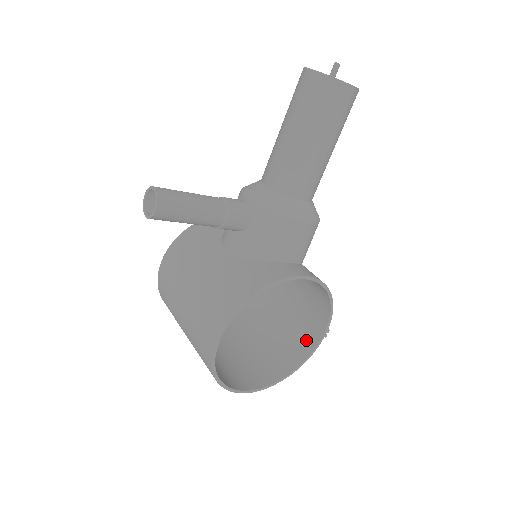
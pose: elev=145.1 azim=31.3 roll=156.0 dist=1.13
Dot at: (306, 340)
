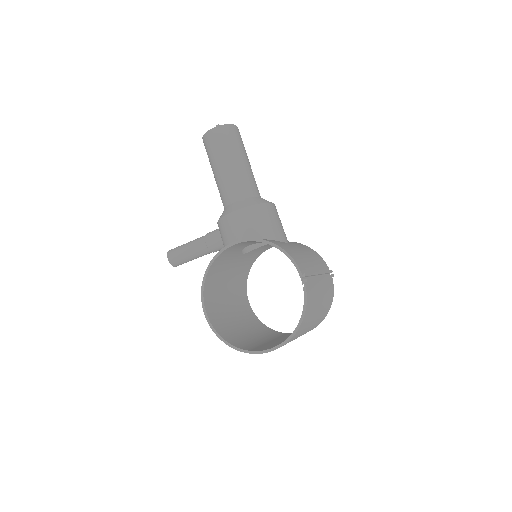
Dot at: occluded
